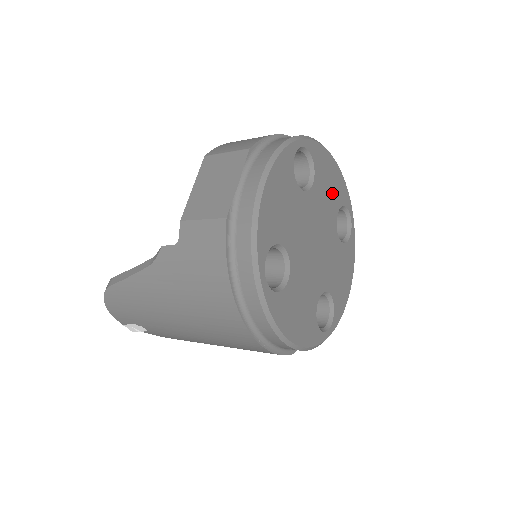
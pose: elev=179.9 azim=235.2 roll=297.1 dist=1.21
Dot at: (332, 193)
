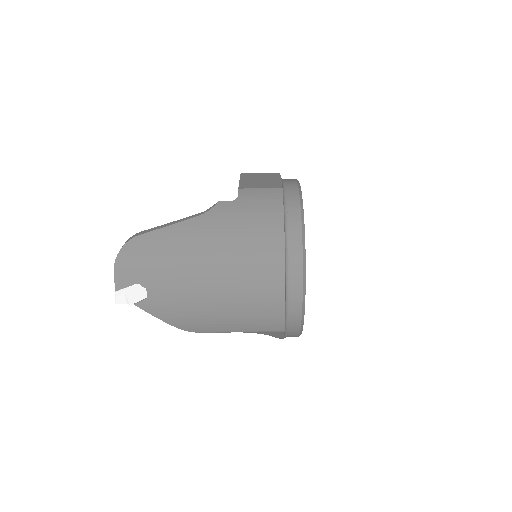
Dot at: occluded
